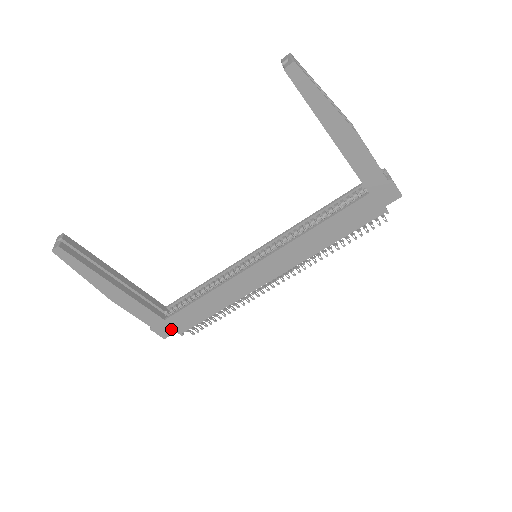
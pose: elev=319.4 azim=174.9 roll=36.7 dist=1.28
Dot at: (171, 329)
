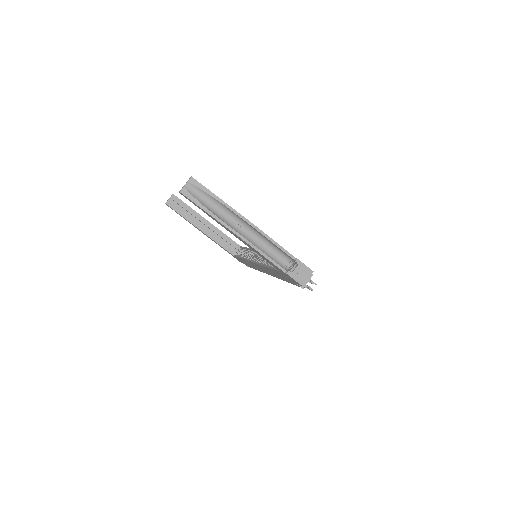
Dot at: (240, 261)
